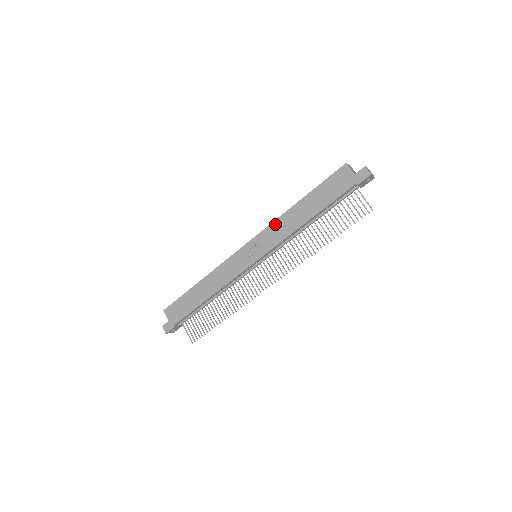
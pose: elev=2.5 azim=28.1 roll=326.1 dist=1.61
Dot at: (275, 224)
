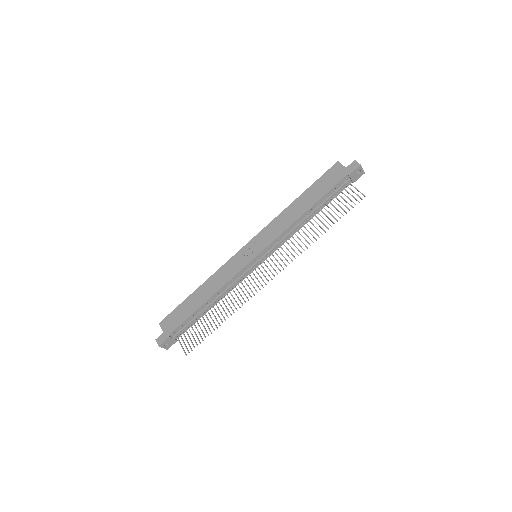
Dot at: (274, 221)
